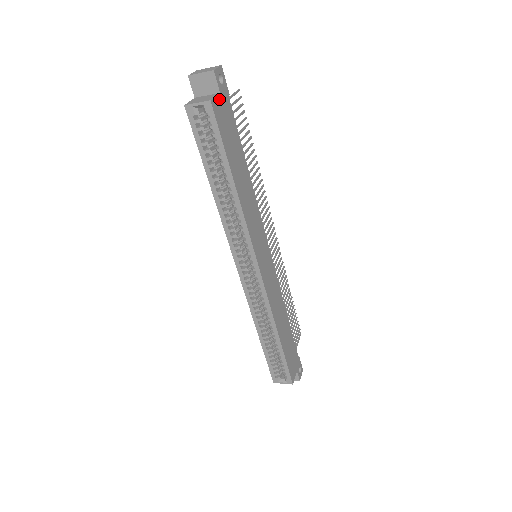
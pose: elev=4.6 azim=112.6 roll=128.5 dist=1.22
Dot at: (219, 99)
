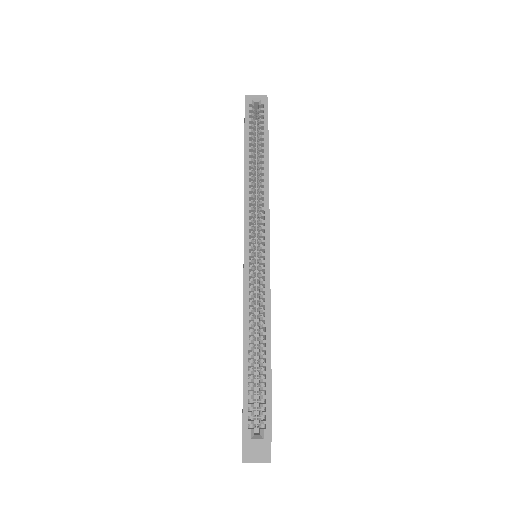
Dot at: occluded
